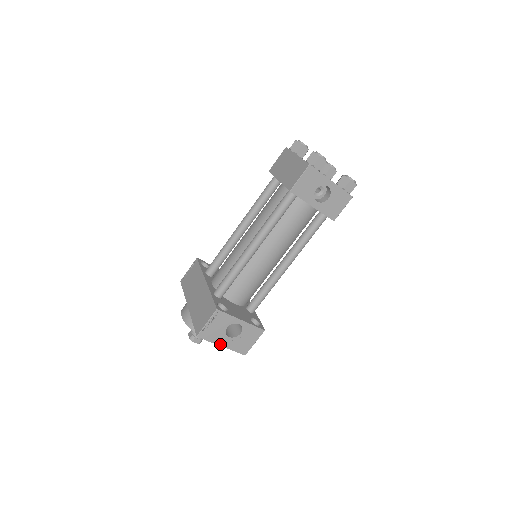
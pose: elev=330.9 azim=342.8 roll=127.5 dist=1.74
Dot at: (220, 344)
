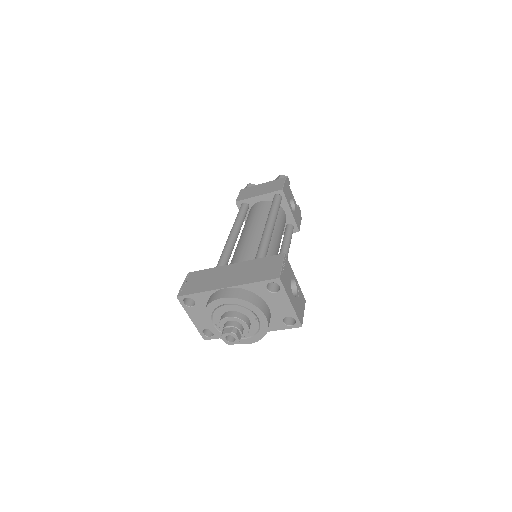
Dot at: (290, 300)
